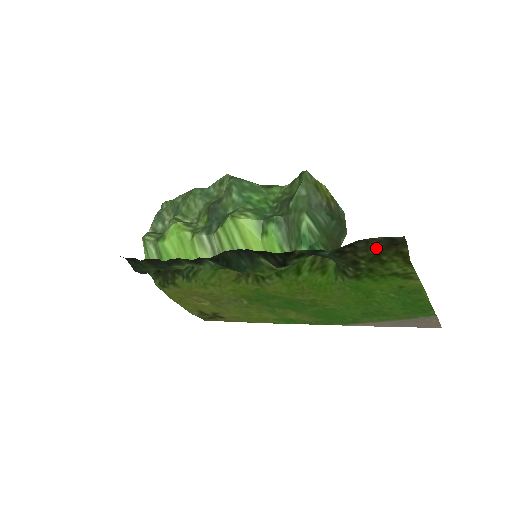
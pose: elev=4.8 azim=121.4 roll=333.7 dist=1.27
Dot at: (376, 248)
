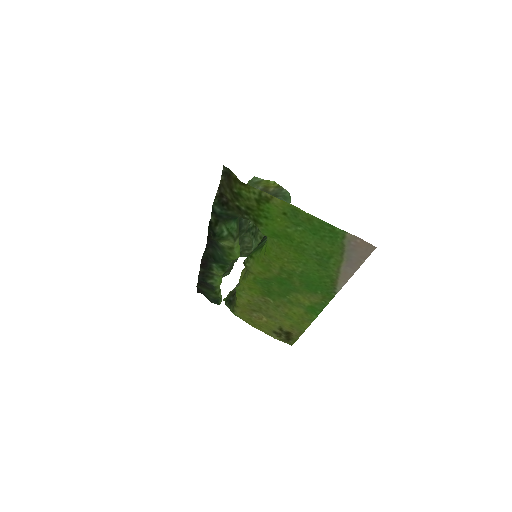
Dot at: (228, 186)
